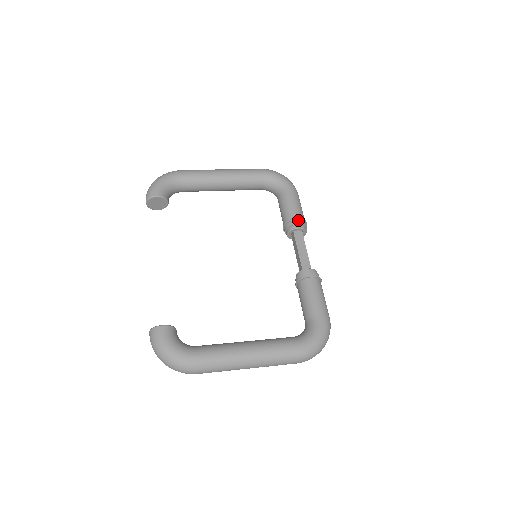
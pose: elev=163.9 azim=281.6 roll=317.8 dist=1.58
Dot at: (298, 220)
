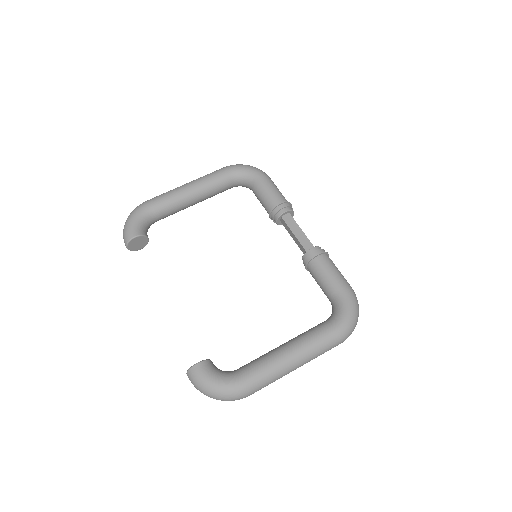
Dot at: (281, 204)
